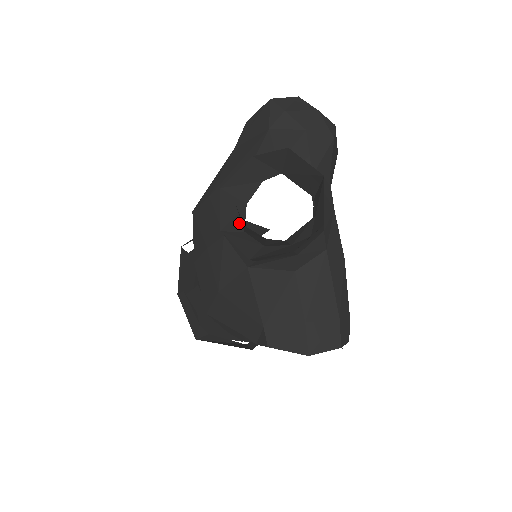
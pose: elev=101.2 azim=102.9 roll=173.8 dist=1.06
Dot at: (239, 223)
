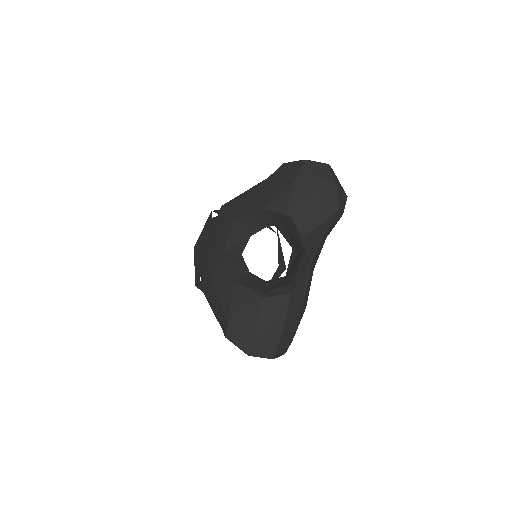
Dot at: (240, 248)
